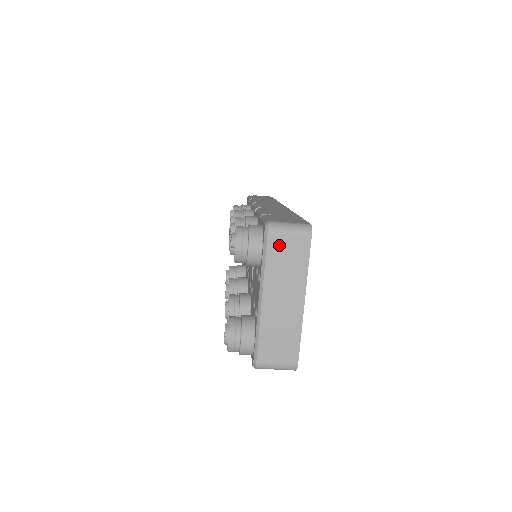
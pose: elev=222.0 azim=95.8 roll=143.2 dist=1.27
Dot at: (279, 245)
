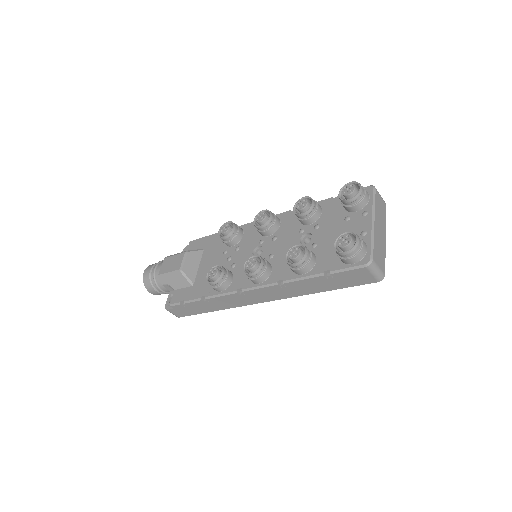
Dot at: (379, 199)
